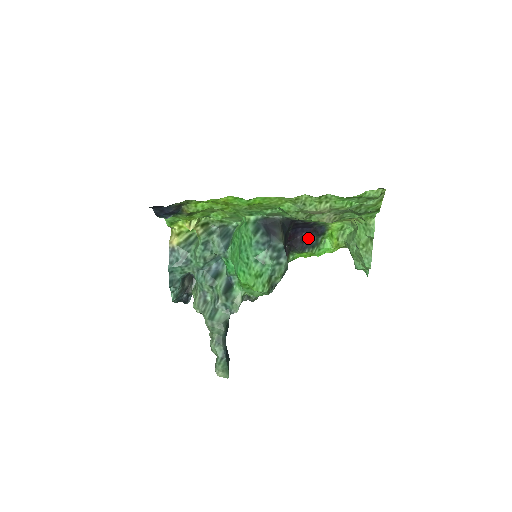
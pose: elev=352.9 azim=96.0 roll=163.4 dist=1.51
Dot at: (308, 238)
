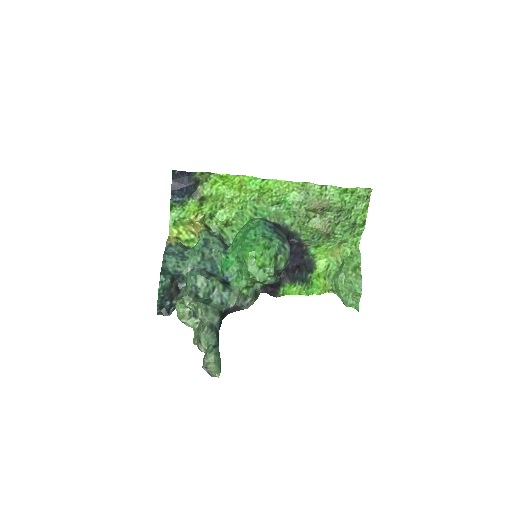
Dot at: (298, 270)
